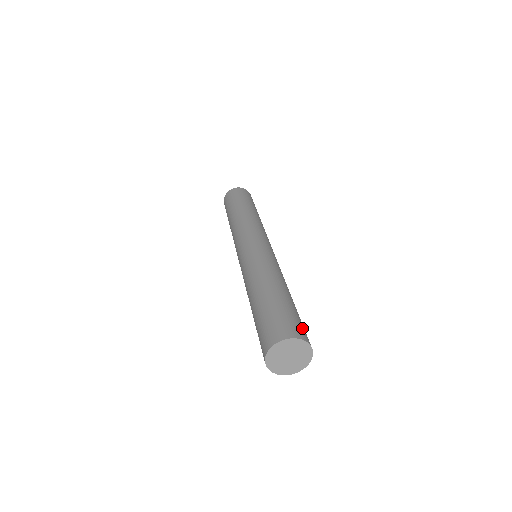
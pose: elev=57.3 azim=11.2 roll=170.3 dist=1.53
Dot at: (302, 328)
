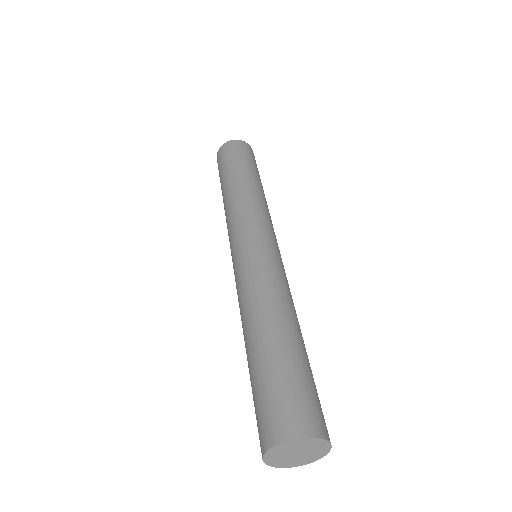
Dot at: (297, 406)
